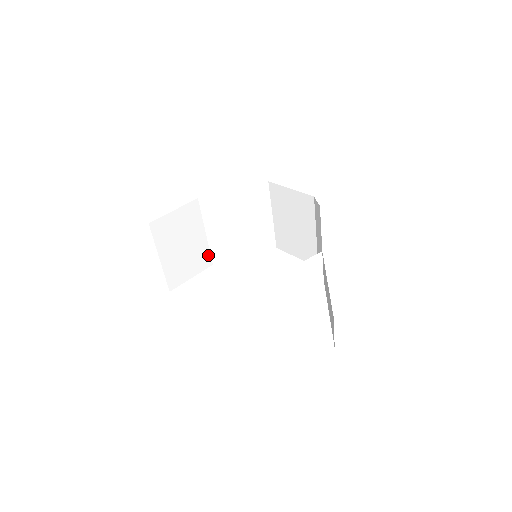
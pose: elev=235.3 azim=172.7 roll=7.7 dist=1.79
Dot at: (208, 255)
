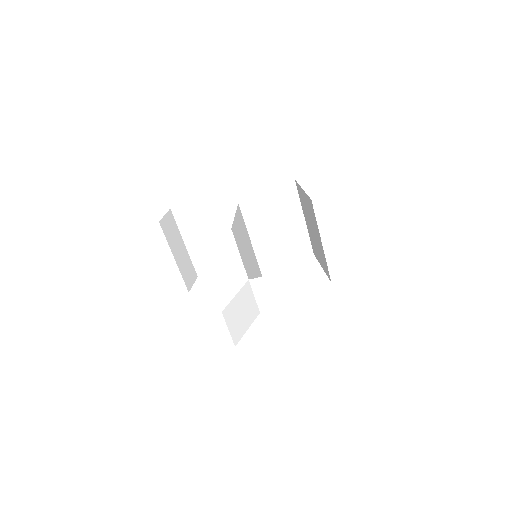
Dot at: occluded
